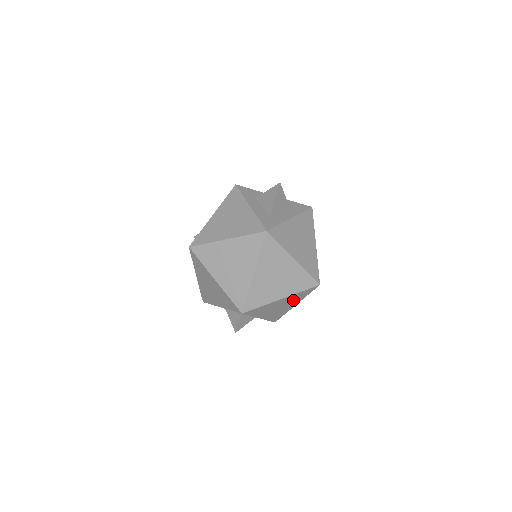
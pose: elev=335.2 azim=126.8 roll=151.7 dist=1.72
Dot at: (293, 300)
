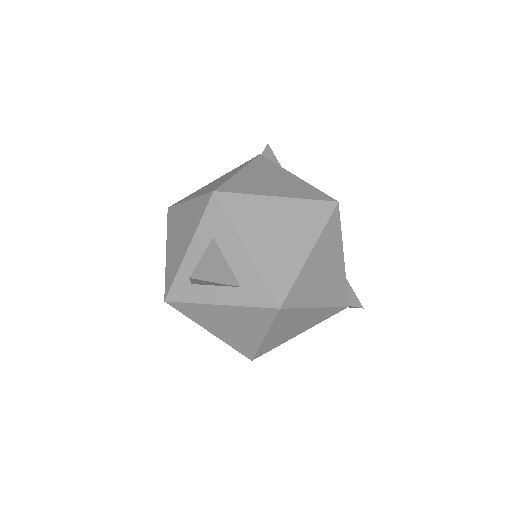
Dot at: occluded
